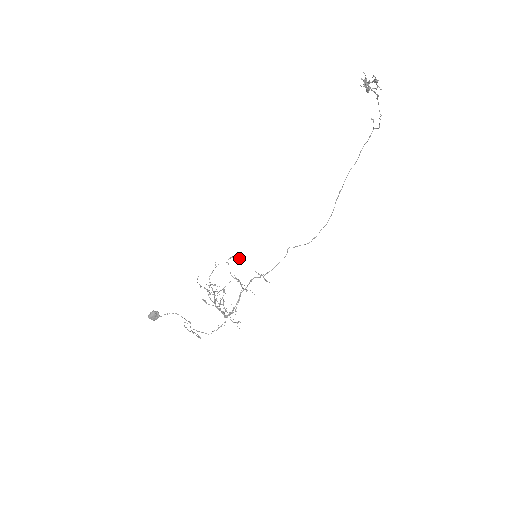
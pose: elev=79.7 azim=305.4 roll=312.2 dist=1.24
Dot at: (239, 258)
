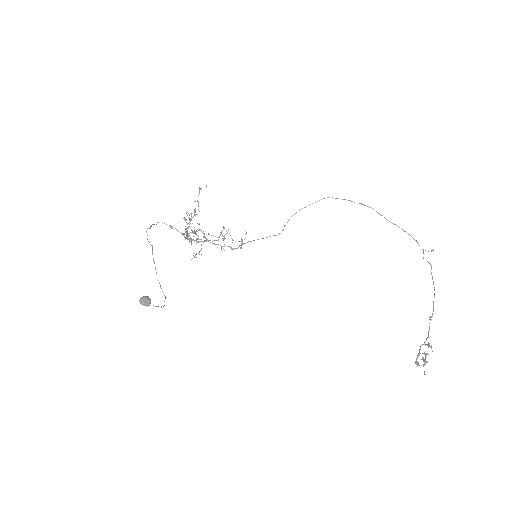
Dot at: occluded
